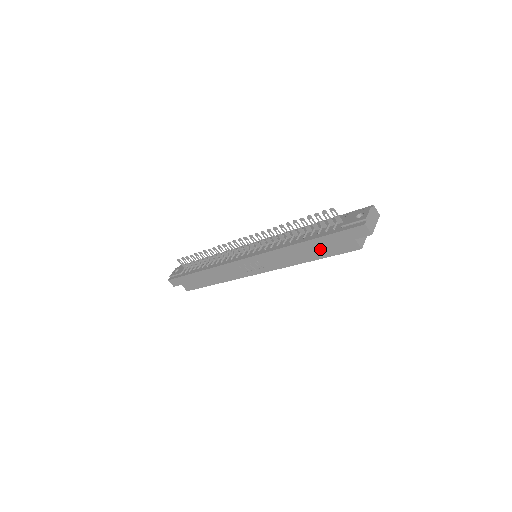
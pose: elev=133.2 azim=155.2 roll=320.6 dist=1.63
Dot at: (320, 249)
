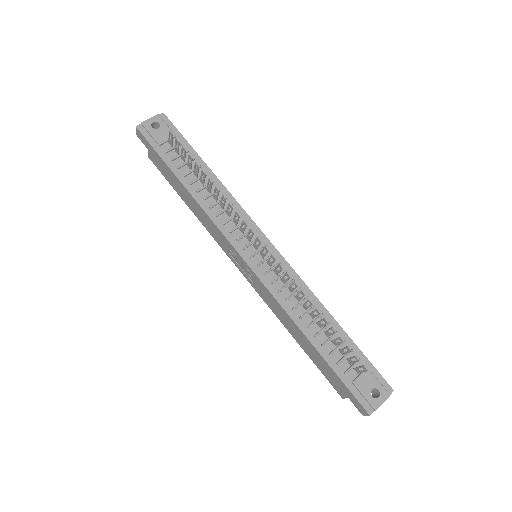
Dot at: (315, 357)
